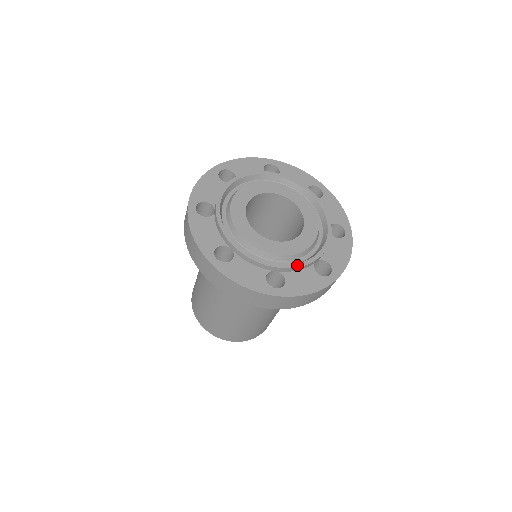
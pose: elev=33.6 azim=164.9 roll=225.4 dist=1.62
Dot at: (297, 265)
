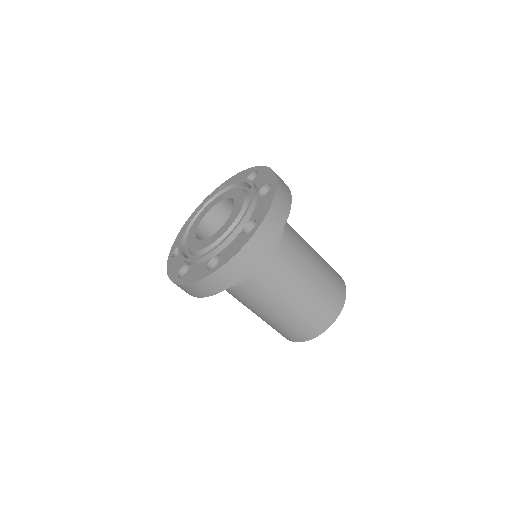
Dot at: (248, 207)
